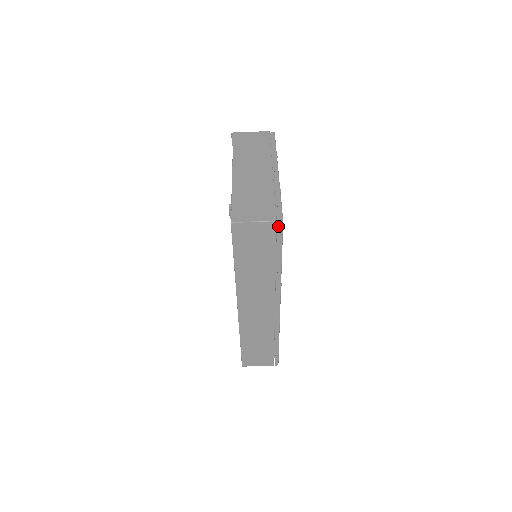
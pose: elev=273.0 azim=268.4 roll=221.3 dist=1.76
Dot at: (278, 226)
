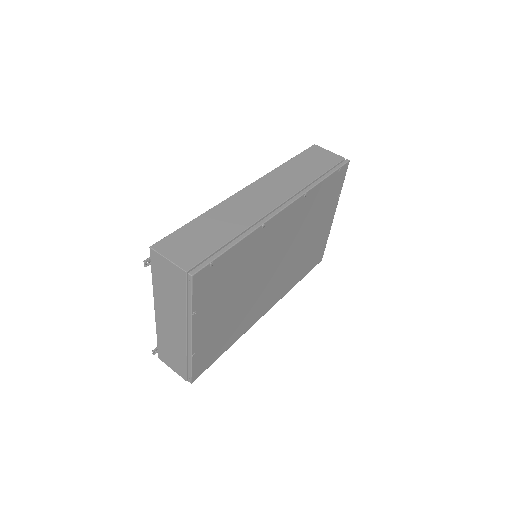
Dot at: occluded
